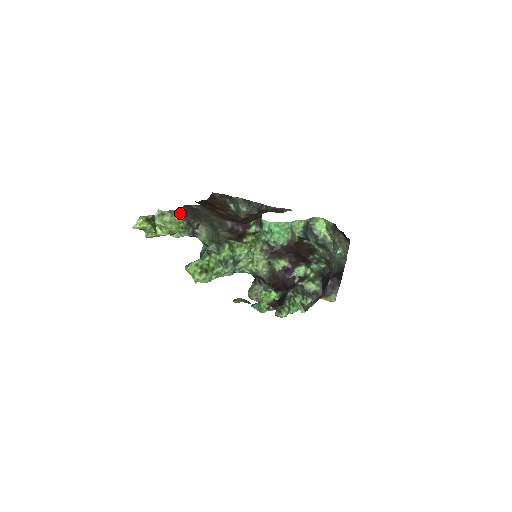
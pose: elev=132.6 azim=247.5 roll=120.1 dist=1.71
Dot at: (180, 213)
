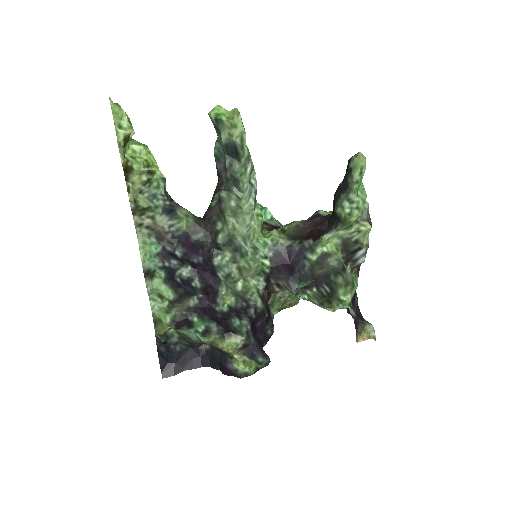
Dot at: occluded
